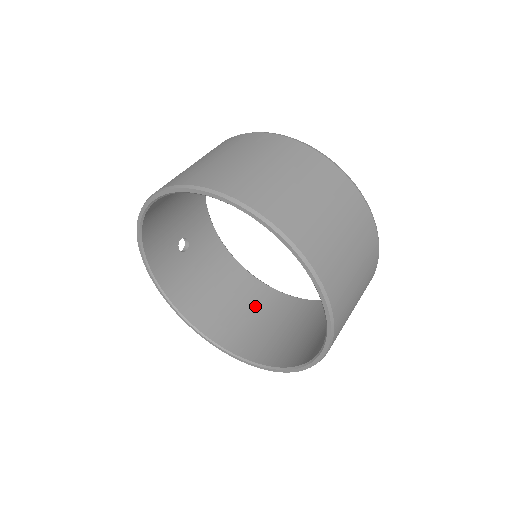
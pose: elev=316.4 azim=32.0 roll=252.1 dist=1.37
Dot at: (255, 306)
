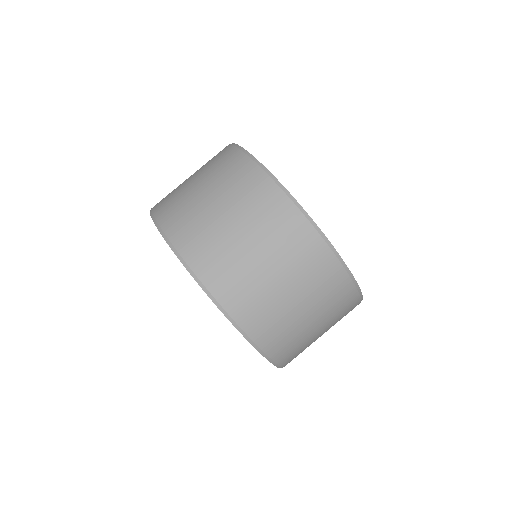
Dot at: occluded
